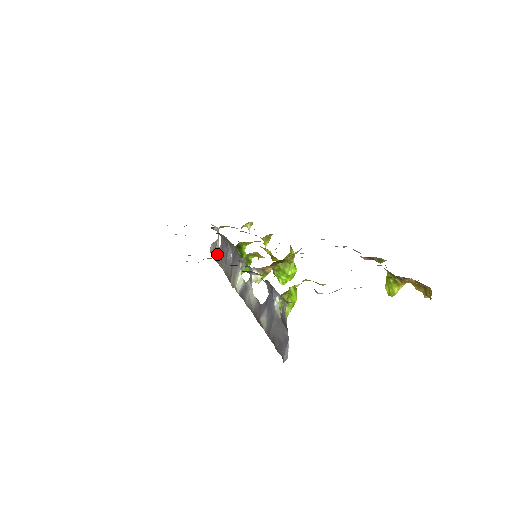
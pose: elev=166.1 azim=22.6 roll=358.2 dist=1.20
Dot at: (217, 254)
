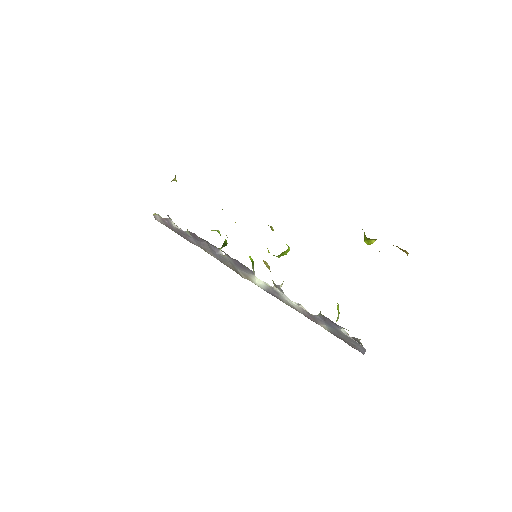
Dot at: (181, 233)
